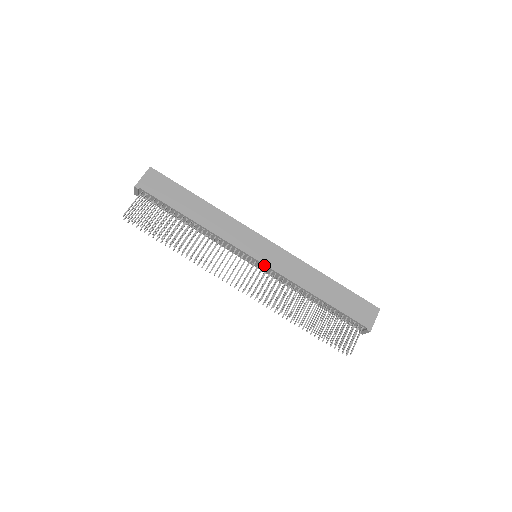
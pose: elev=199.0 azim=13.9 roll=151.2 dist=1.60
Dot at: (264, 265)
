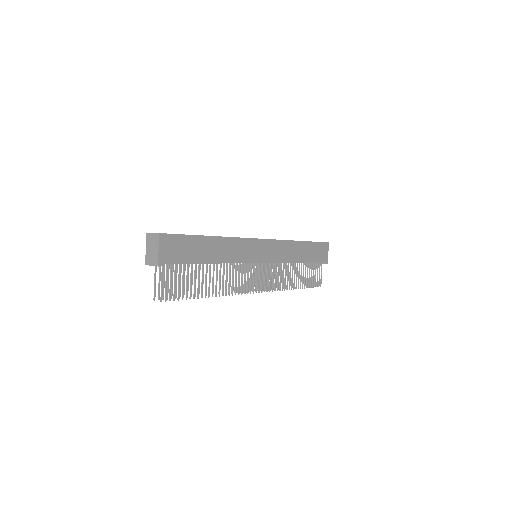
Dot at: occluded
